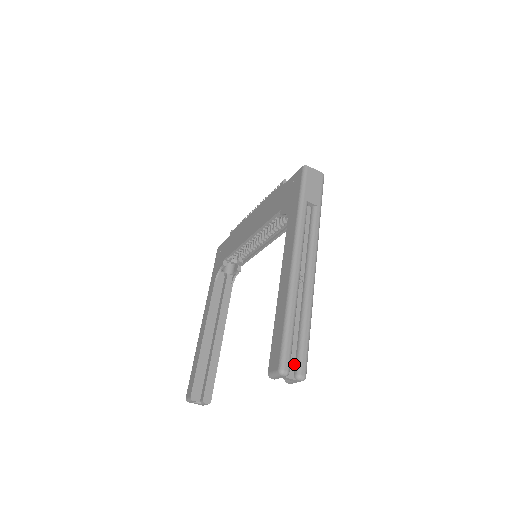
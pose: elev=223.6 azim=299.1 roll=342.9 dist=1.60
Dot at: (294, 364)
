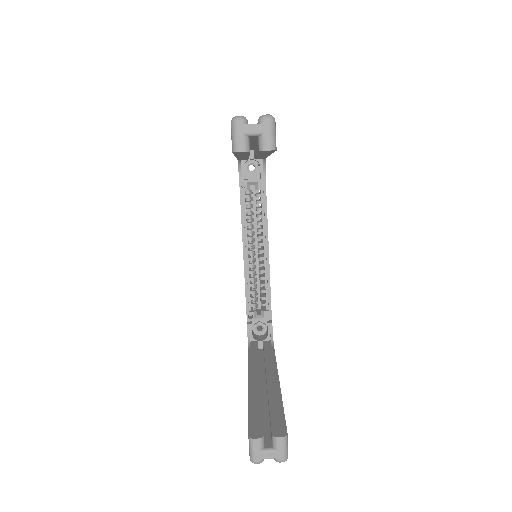
Dot at: occluded
